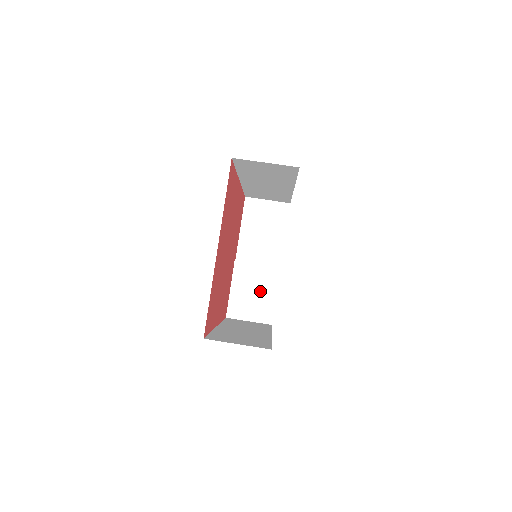
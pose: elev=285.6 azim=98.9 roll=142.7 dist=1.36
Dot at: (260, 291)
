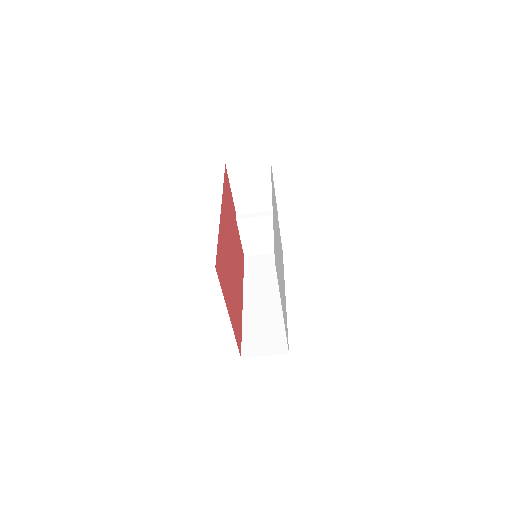
Dot at: (265, 234)
